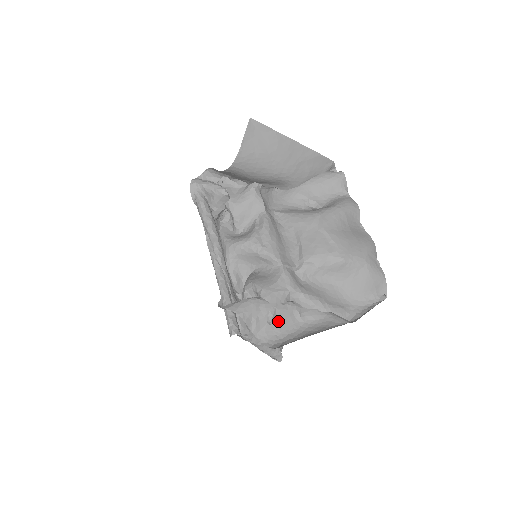
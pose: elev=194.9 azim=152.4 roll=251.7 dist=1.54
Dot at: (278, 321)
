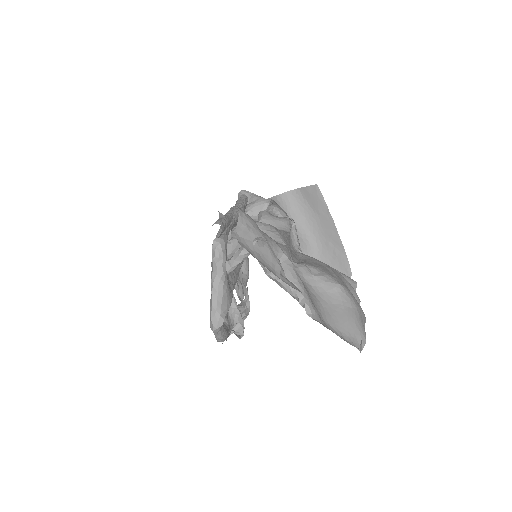
Dot at: (261, 252)
